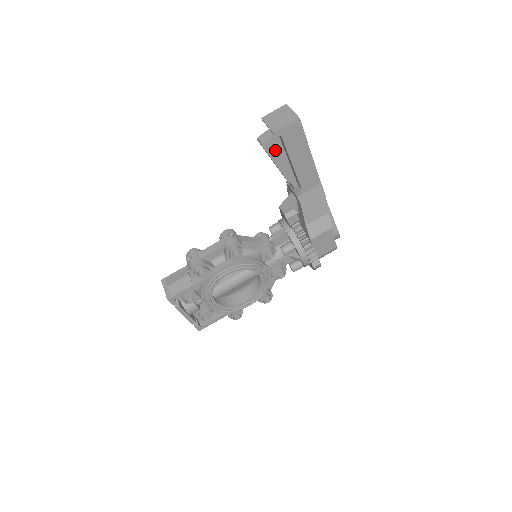
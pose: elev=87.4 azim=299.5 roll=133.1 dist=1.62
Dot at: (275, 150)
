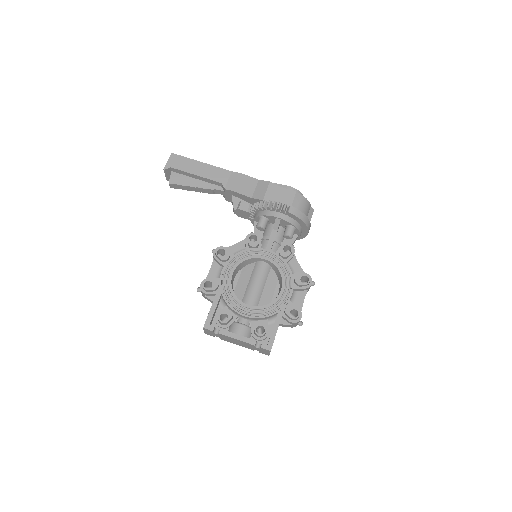
Dot at: (181, 180)
